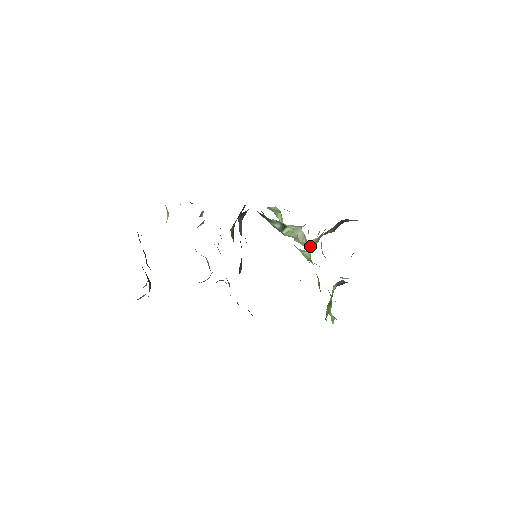
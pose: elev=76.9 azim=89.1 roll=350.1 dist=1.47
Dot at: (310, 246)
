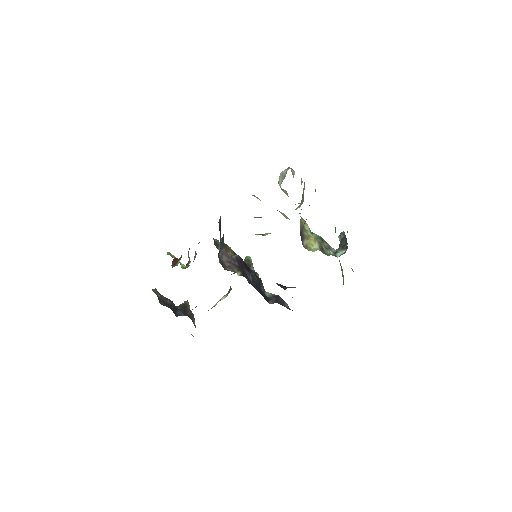
Dot at: occluded
